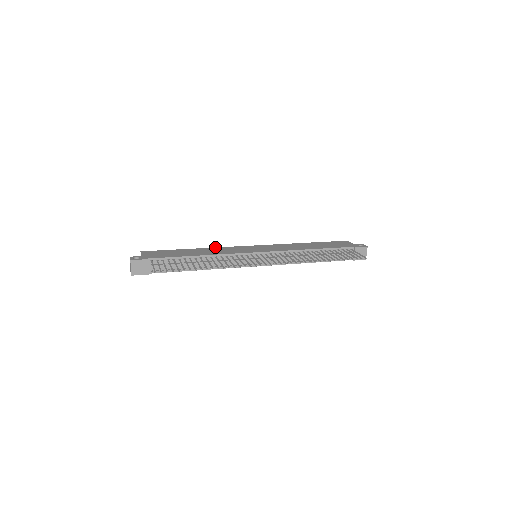
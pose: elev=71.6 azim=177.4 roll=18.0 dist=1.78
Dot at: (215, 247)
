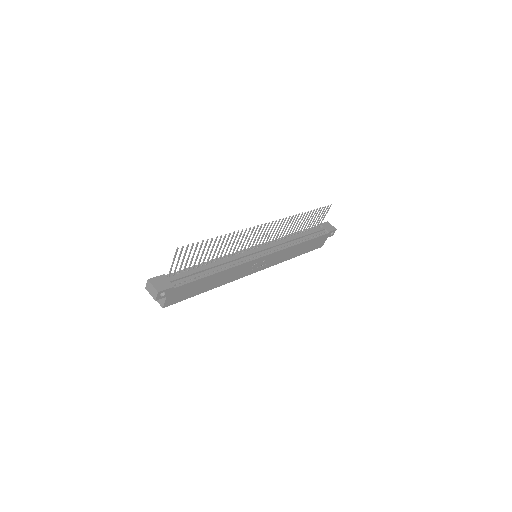
Dot at: occluded
